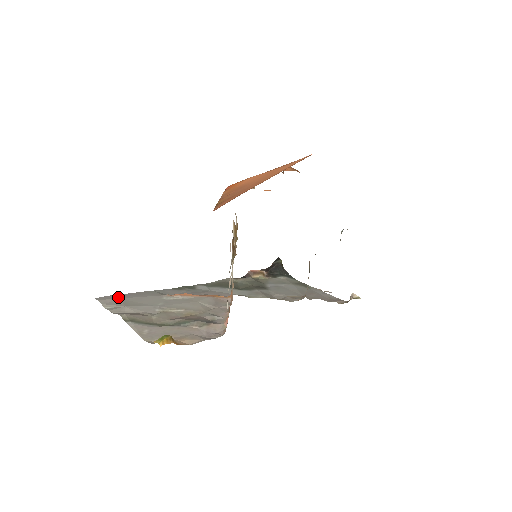
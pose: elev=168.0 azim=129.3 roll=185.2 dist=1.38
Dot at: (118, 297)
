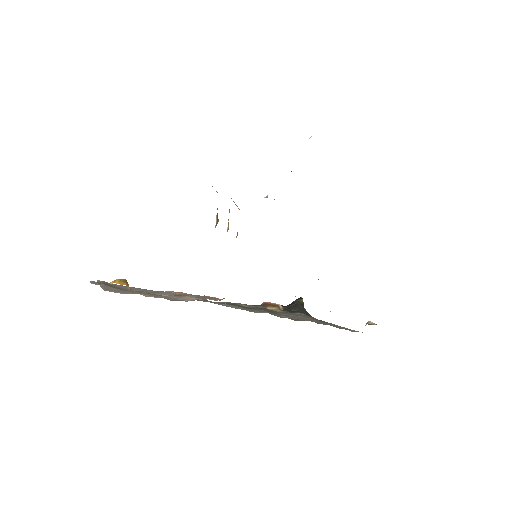
Dot at: occluded
